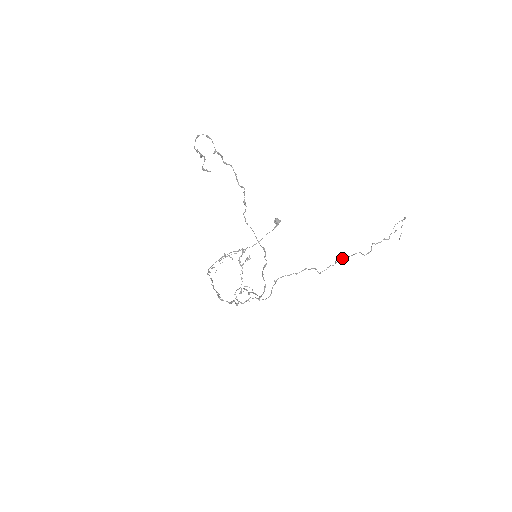
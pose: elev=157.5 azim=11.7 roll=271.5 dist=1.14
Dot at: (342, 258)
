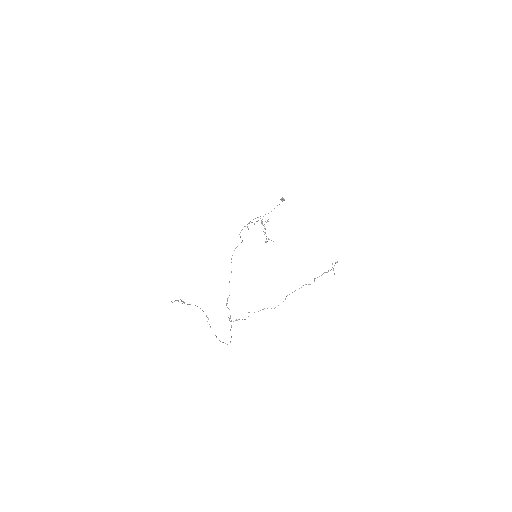
Dot at: occluded
